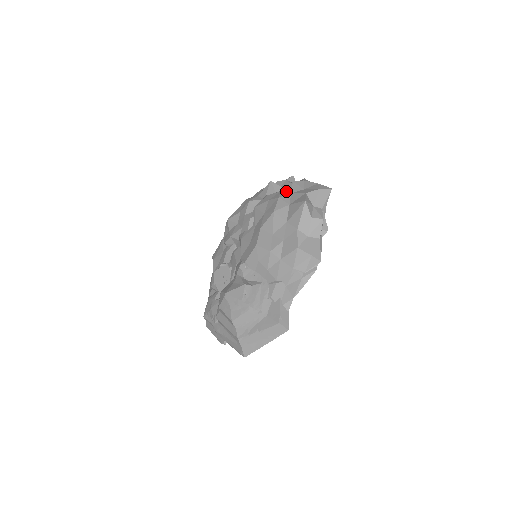
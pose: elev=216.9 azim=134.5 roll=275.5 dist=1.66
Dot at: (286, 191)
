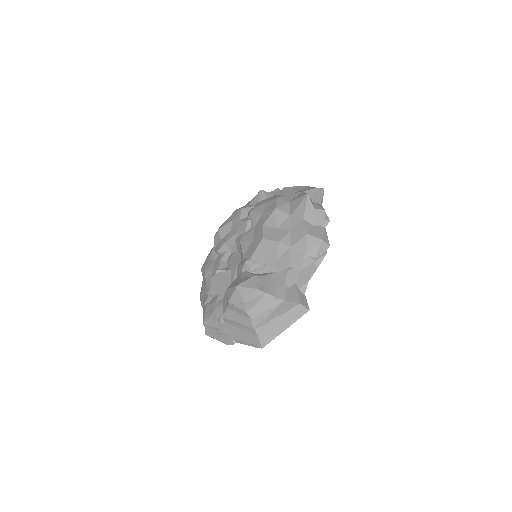
Dot at: (281, 194)
